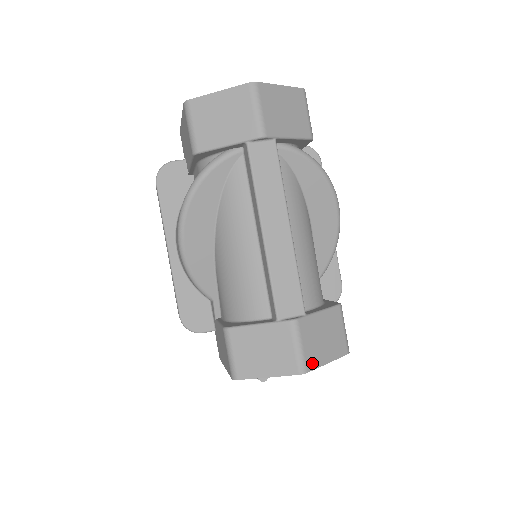
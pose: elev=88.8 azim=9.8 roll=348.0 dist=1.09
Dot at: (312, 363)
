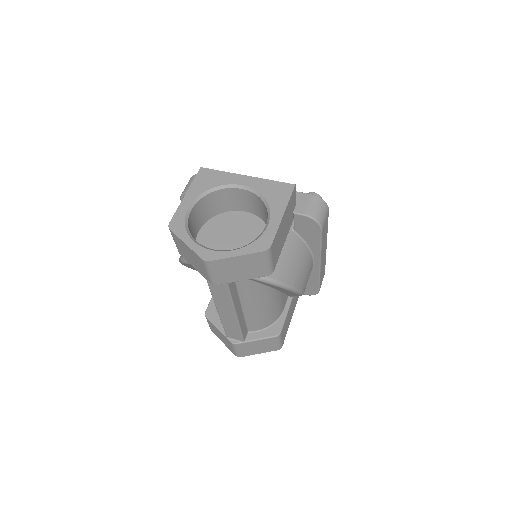
Dot at: (245, 355)
